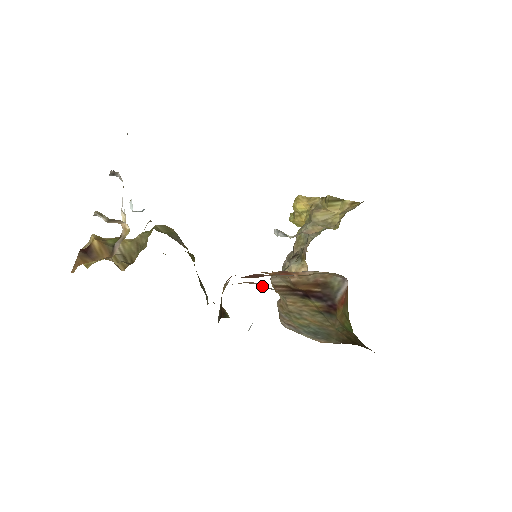
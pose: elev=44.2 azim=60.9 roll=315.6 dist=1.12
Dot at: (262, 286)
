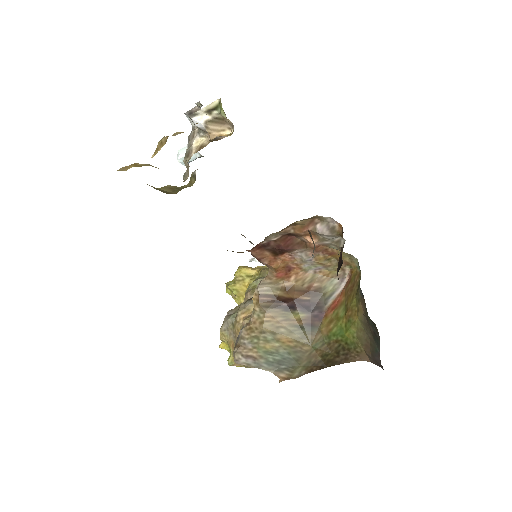
Dot at: (322, 228)
